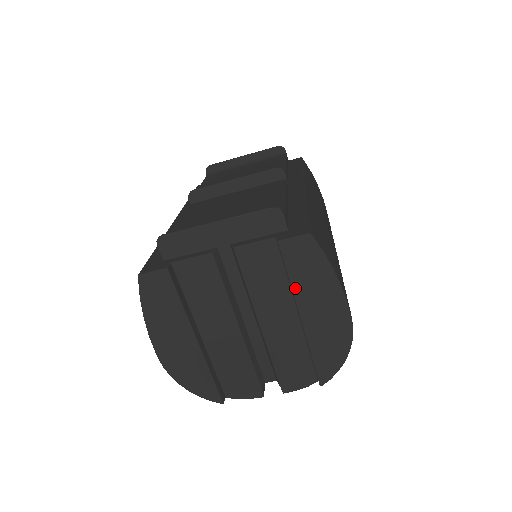
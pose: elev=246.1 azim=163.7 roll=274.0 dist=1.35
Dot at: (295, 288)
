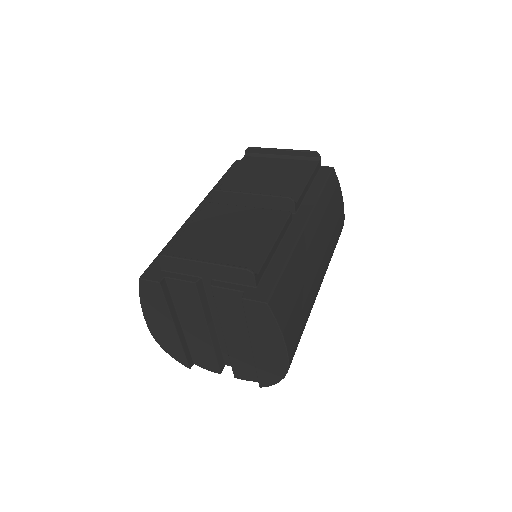
Dot at: (250, 329)
